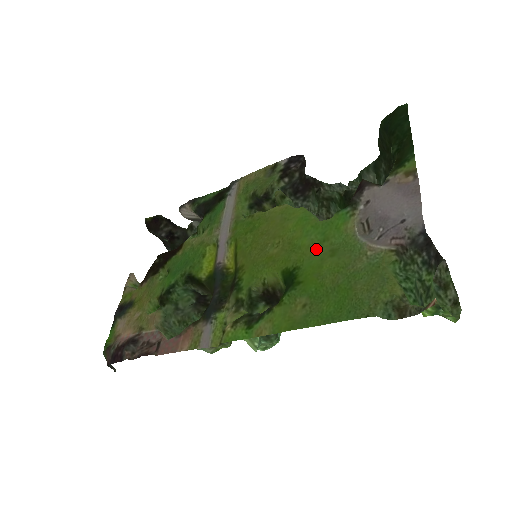
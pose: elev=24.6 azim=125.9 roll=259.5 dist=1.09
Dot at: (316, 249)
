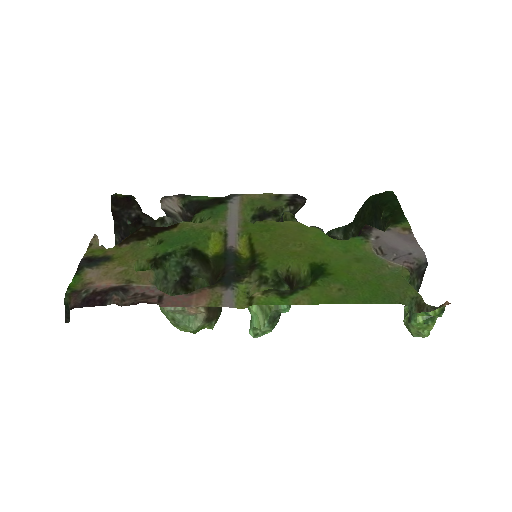
Dot at: (341, 255)
